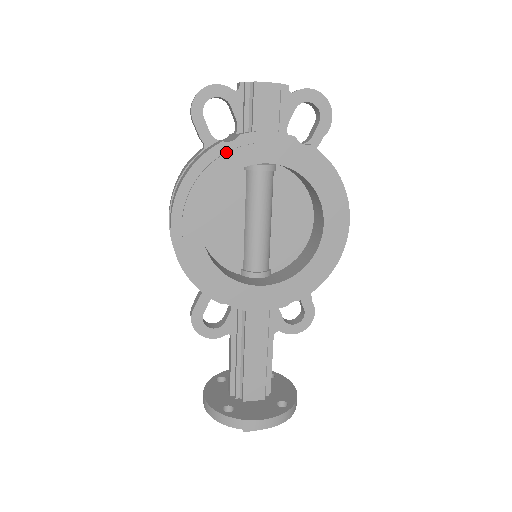
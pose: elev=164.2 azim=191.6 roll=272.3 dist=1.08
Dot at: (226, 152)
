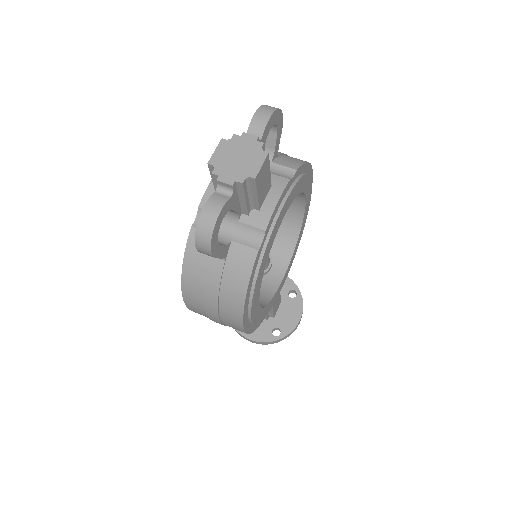
Dot at: (263, 253)
